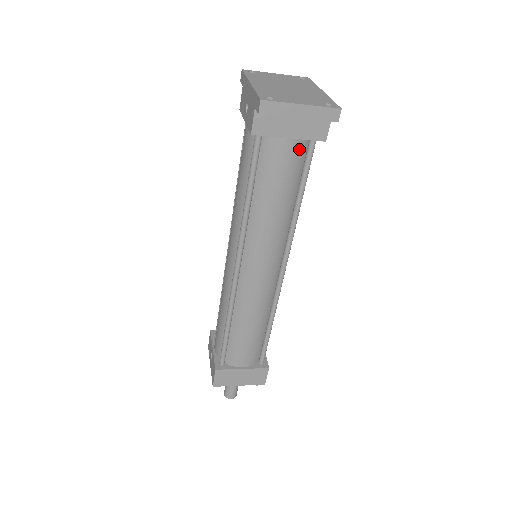
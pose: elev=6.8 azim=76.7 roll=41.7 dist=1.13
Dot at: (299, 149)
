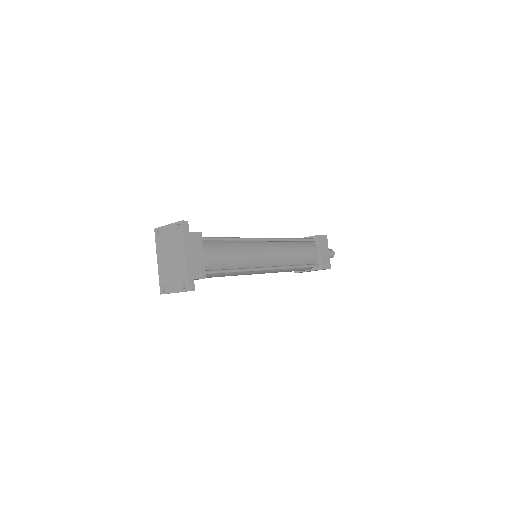
Dot at: occluded
